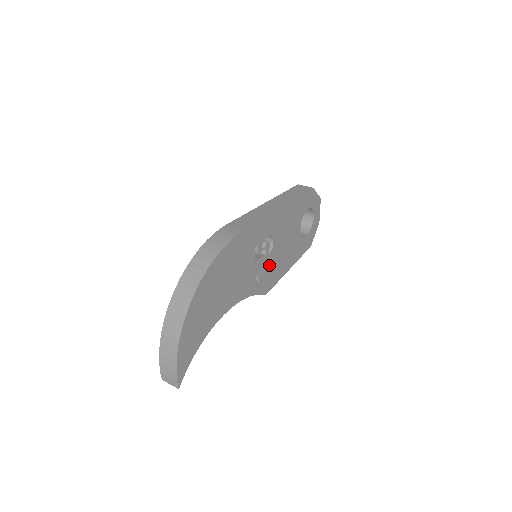
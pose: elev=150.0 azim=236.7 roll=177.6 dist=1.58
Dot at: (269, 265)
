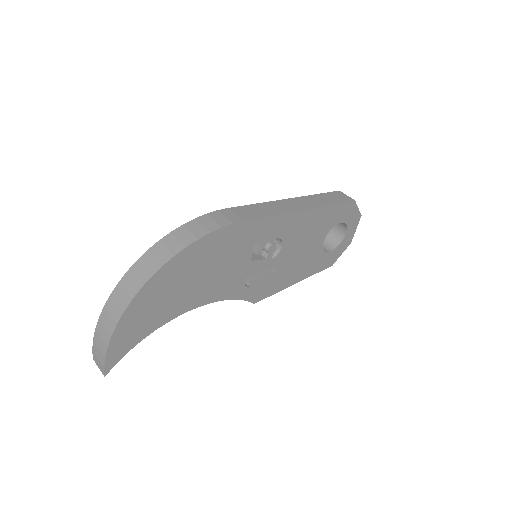
Dot at: (269, 271)
